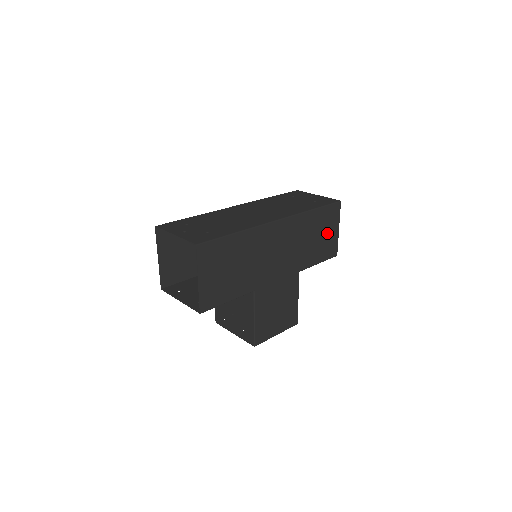
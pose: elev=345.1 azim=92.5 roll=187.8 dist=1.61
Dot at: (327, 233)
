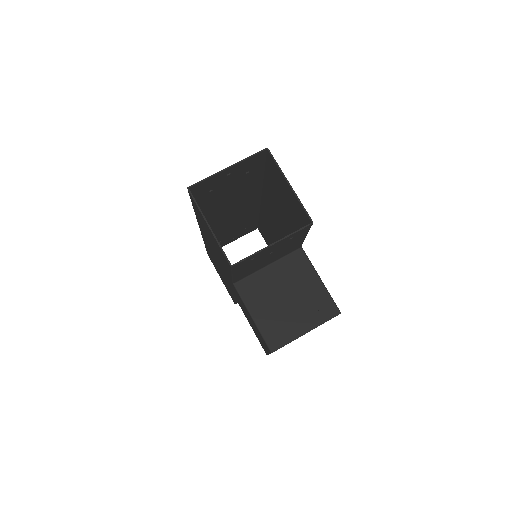
Dot at: occluded
